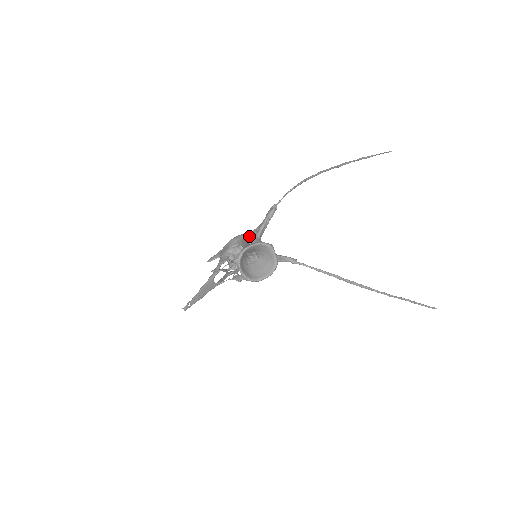
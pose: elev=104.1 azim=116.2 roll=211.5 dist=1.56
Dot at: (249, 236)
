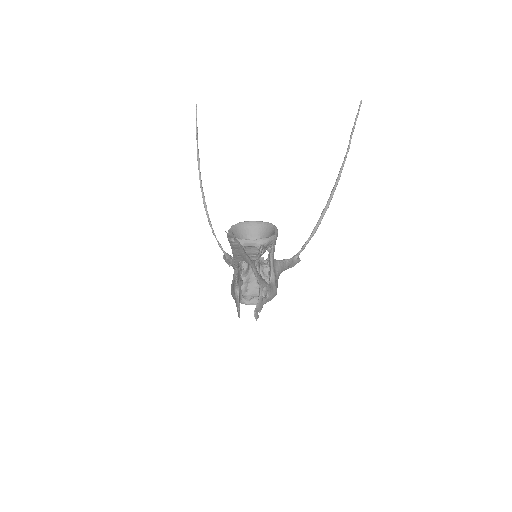
Dot at: occluded
